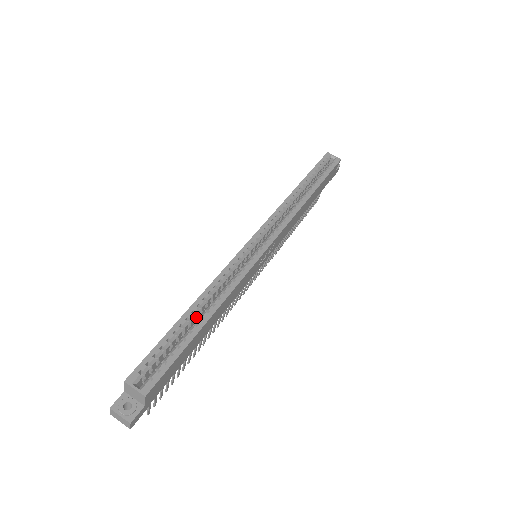
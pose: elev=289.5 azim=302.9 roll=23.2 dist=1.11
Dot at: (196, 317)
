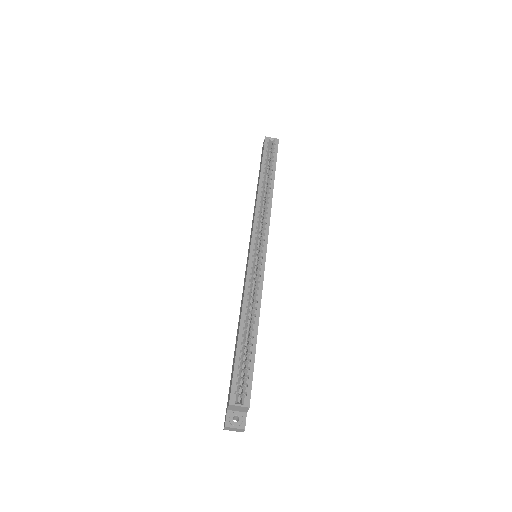
Dot at: (246, 330)
